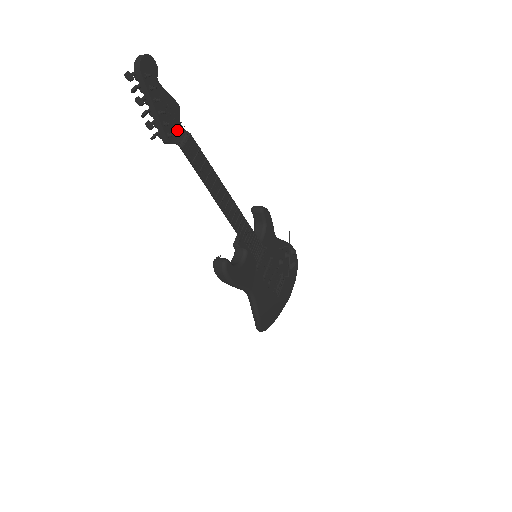
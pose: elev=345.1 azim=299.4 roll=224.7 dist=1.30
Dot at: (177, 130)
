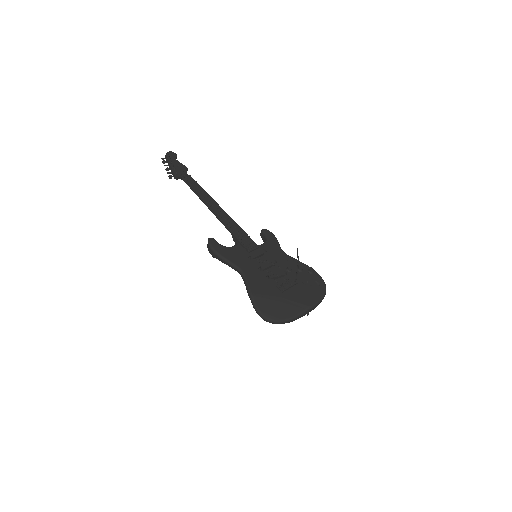
Dot at: (183, 175)
